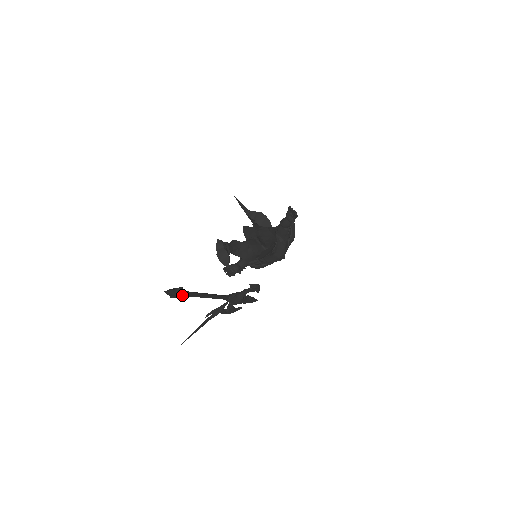
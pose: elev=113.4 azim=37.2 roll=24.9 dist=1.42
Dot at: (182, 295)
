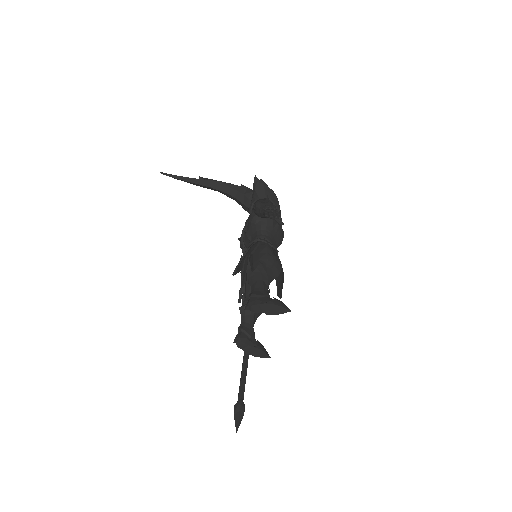
Dot at: (243, 396)
